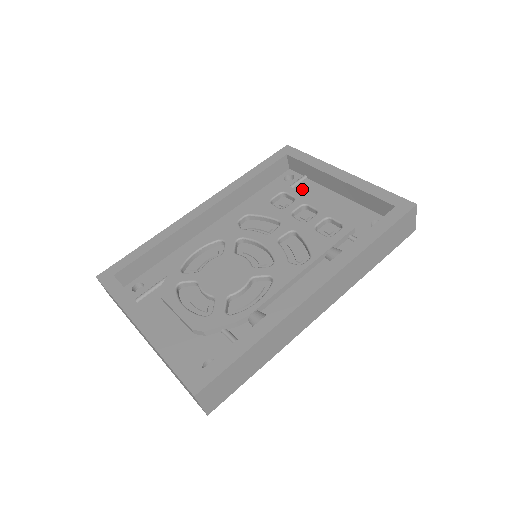
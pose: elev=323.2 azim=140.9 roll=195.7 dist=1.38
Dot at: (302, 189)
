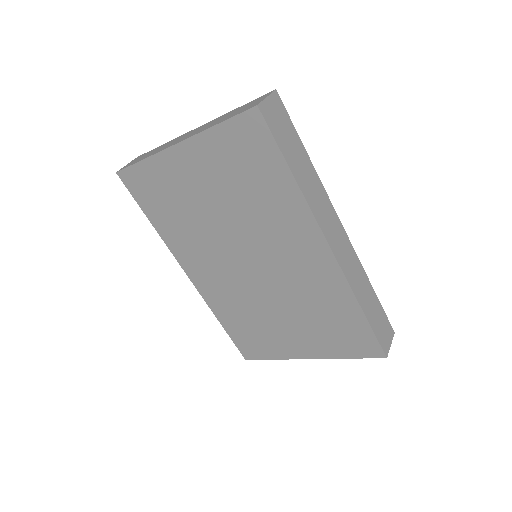
Dot at: occluded
